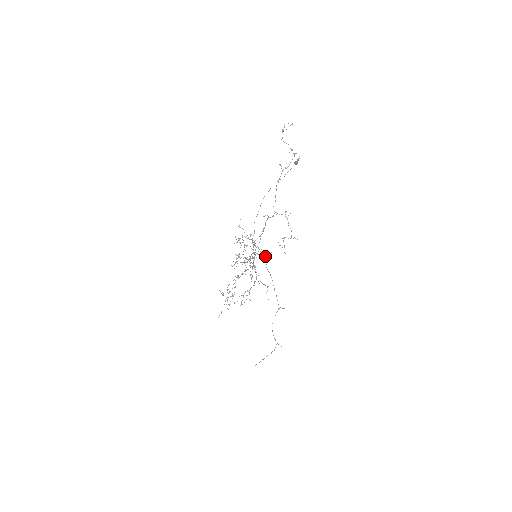
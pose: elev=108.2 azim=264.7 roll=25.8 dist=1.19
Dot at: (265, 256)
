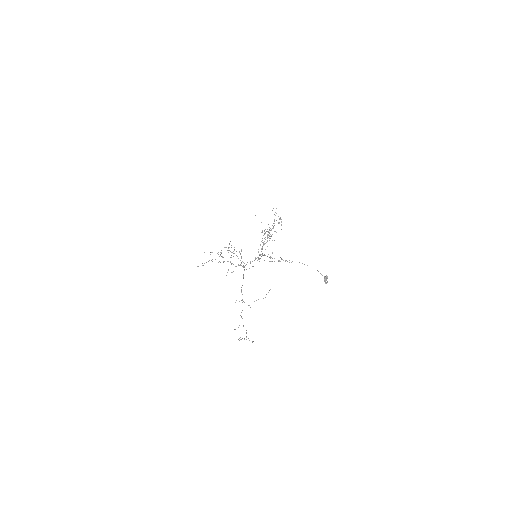
Dot at: occluded
